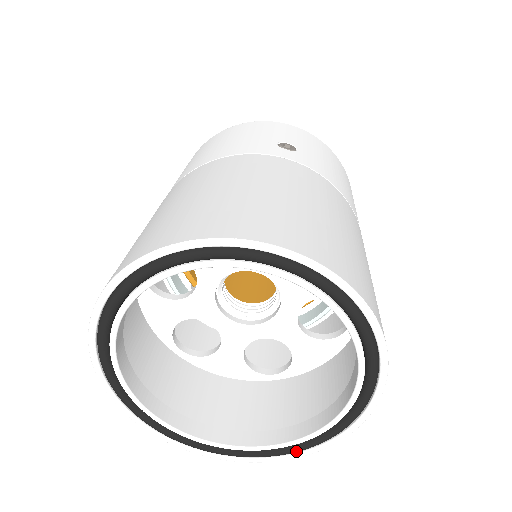
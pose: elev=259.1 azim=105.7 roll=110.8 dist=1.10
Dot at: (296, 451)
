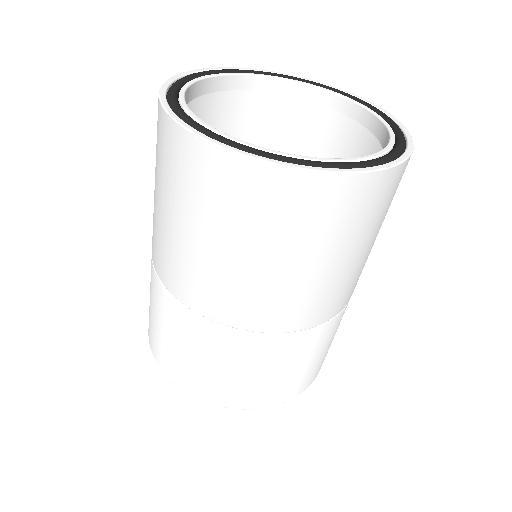
Dot at: (257, 151)
